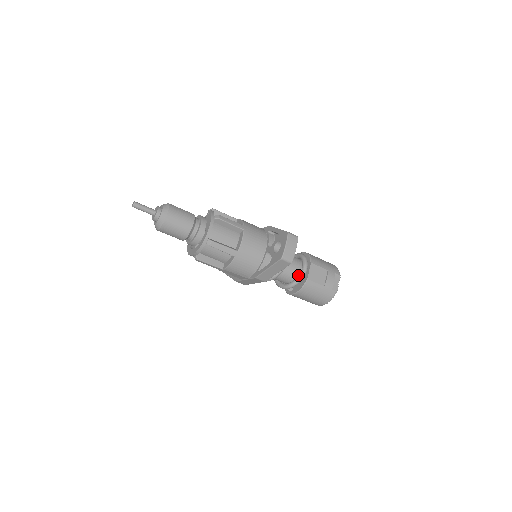
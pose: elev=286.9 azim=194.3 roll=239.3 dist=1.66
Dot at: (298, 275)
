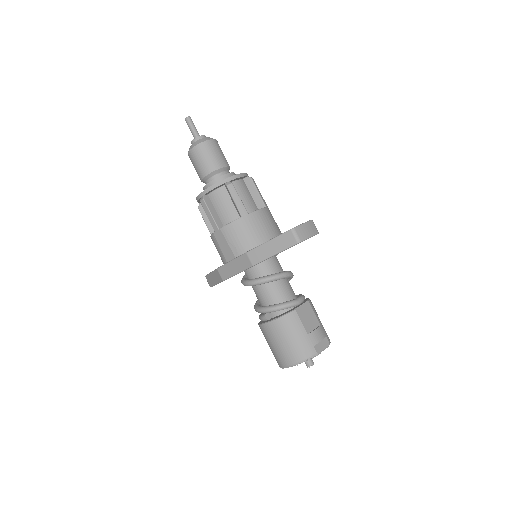
Dot at: (287, 300)
